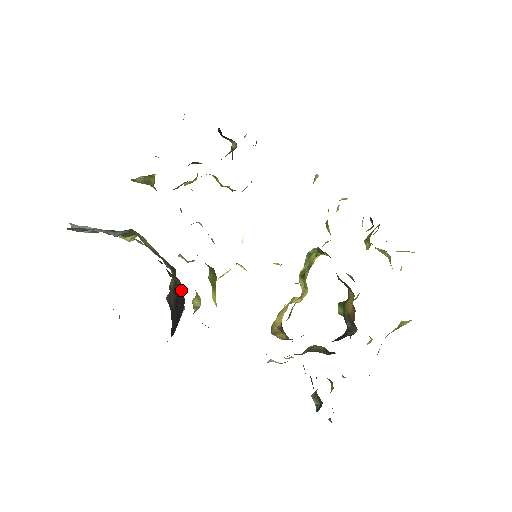
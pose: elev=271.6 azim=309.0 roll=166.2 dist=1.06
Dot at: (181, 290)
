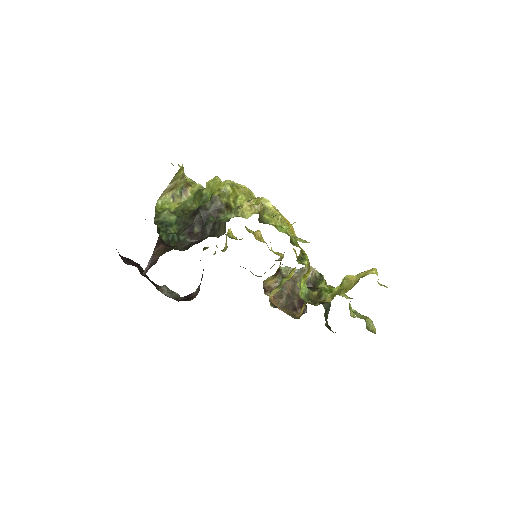
Dot at: occluded
